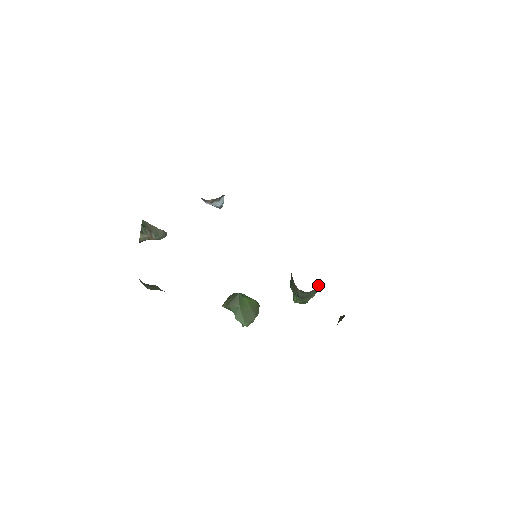
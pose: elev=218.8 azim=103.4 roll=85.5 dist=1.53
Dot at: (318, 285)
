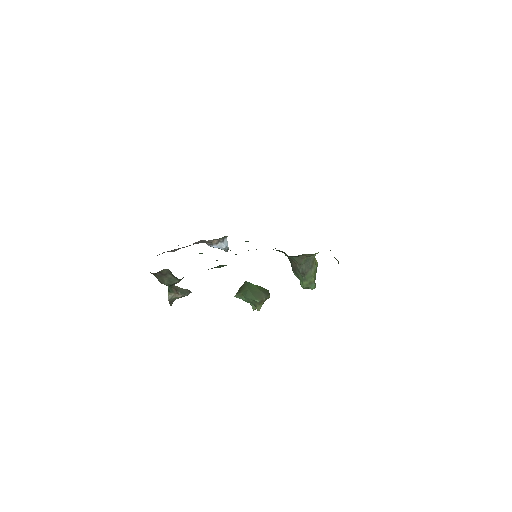
Dot at: (315, 262)
